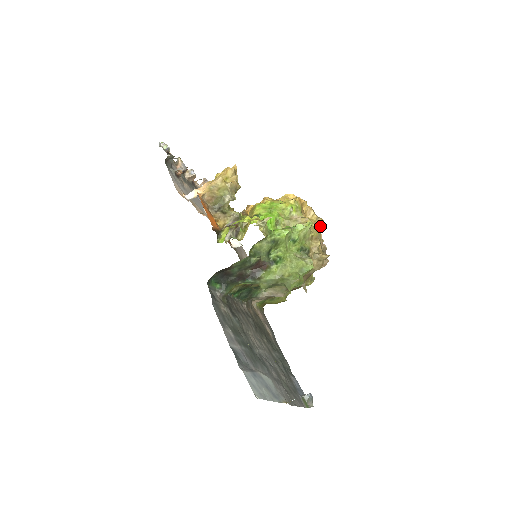
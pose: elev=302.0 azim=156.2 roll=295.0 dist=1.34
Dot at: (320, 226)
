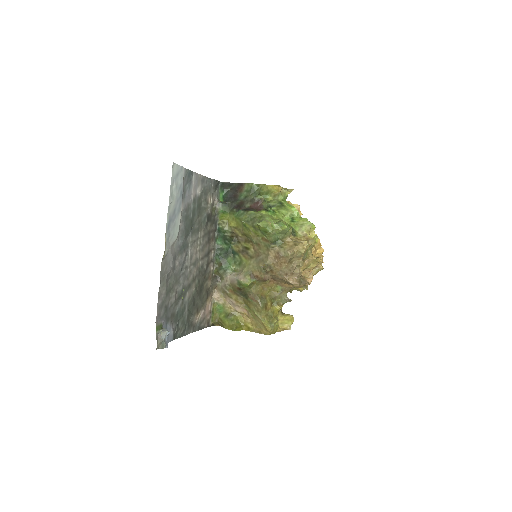
Dot at: (318, 258)
